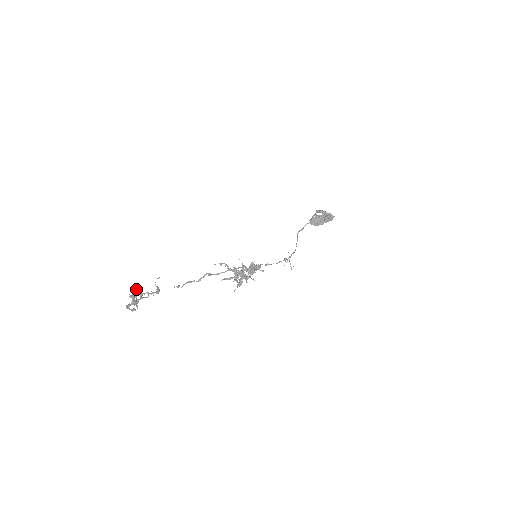
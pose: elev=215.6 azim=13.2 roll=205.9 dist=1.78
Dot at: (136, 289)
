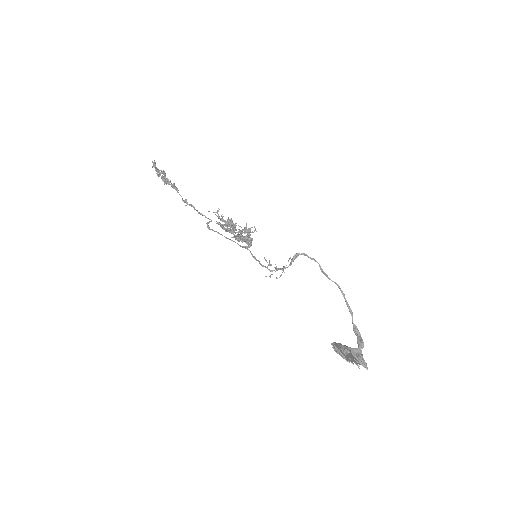
Dot at: occluded
